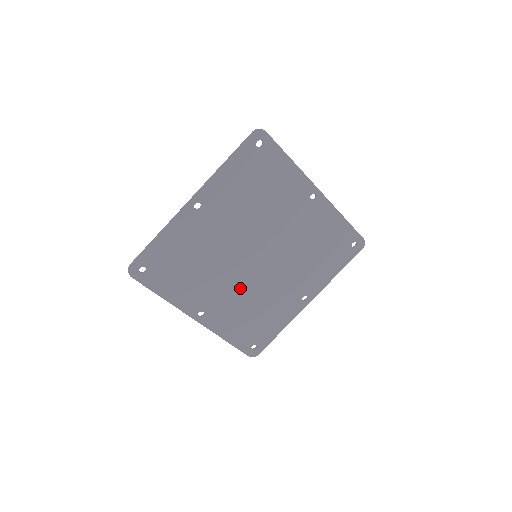
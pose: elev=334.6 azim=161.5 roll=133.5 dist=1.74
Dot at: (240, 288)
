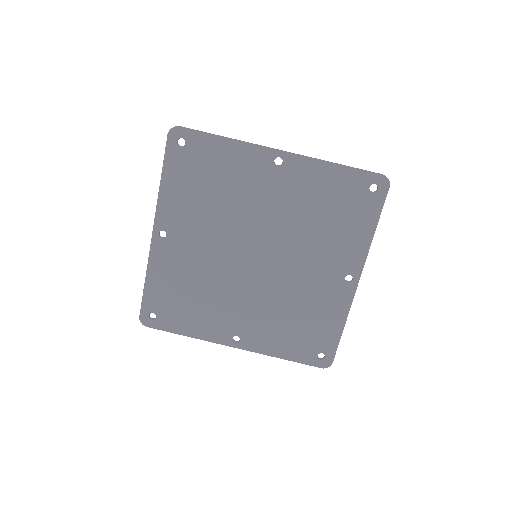
Dot at: (213, 260)
